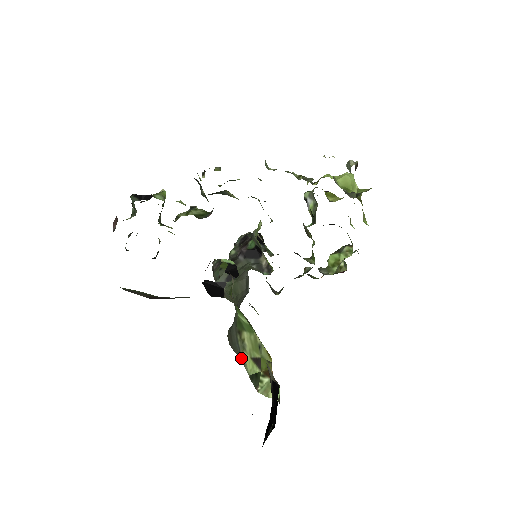
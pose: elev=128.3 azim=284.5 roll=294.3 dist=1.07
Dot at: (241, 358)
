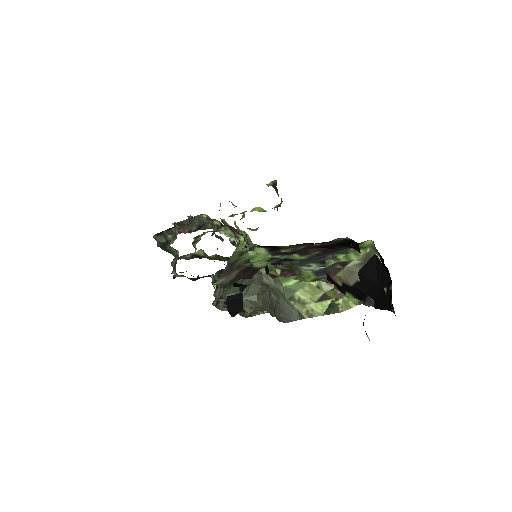
Dot at: (304, 316)
